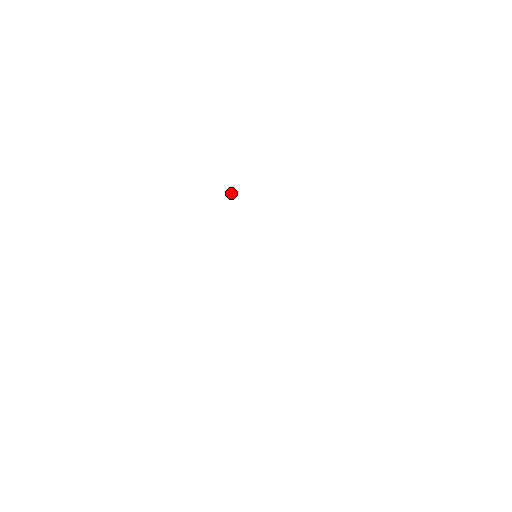
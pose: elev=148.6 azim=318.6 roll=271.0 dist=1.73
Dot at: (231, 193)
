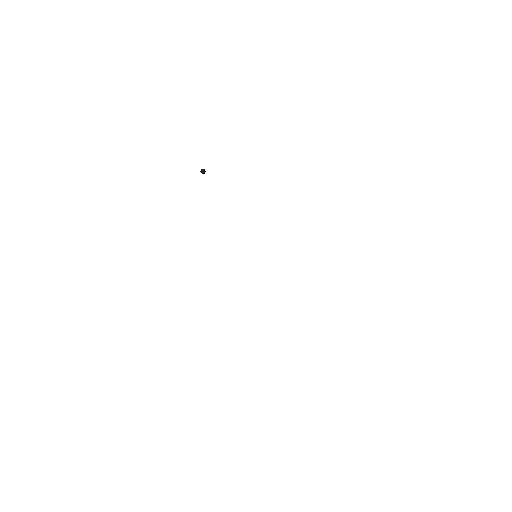
Dot at: occluded
